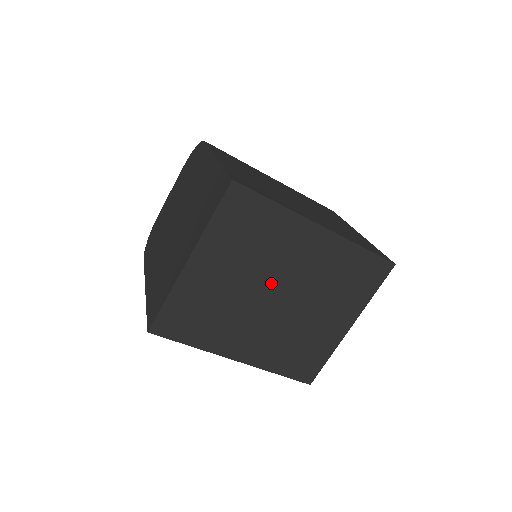
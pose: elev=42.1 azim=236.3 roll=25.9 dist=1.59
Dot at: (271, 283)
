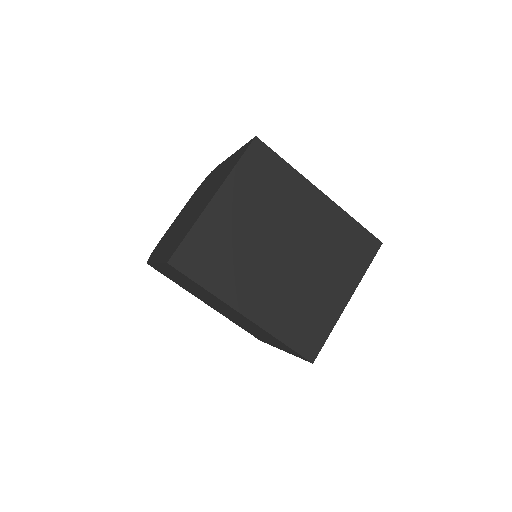
Dot at: (280, 237)
